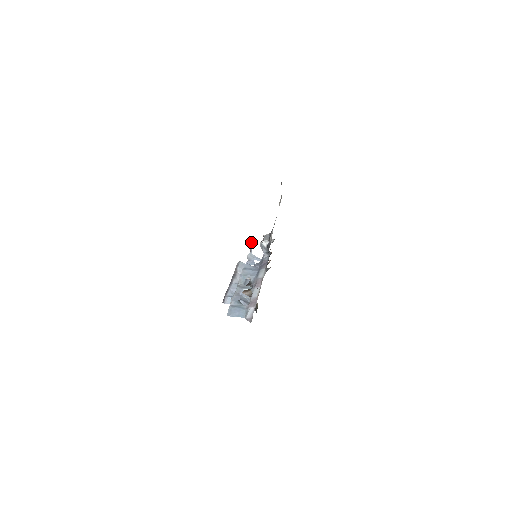
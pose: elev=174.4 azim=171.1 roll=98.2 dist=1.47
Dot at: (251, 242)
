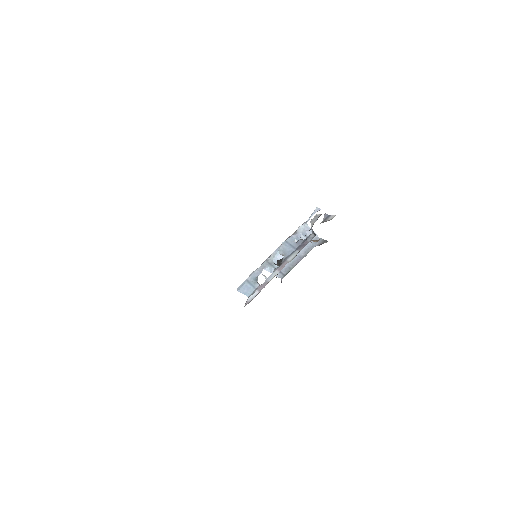
Dot at: (314, 211)
